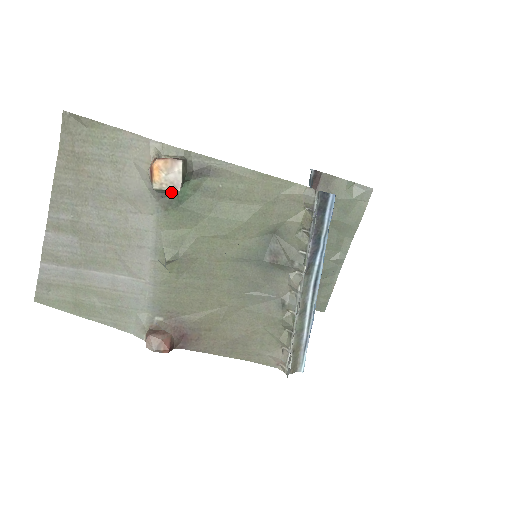
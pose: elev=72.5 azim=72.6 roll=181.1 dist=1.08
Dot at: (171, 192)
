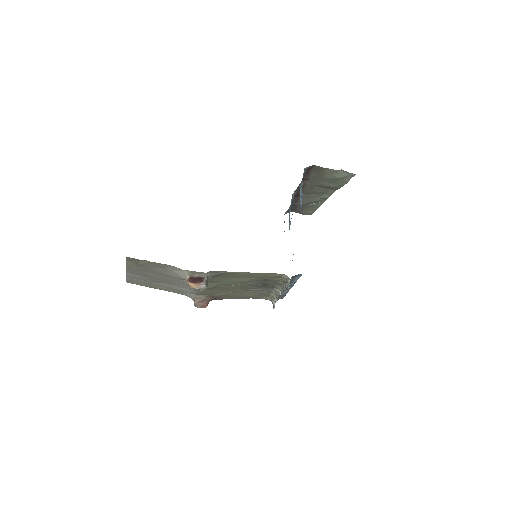
Dot at: occluded
